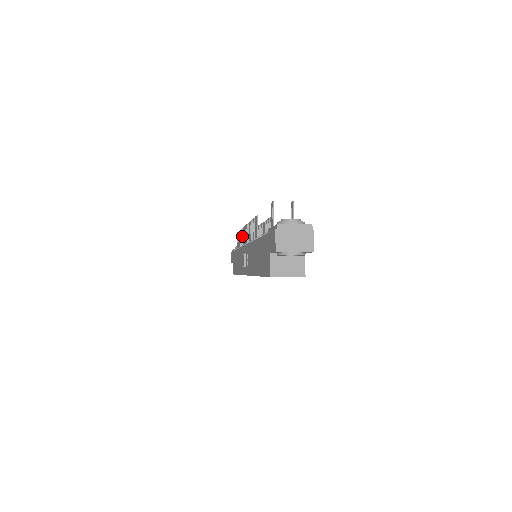
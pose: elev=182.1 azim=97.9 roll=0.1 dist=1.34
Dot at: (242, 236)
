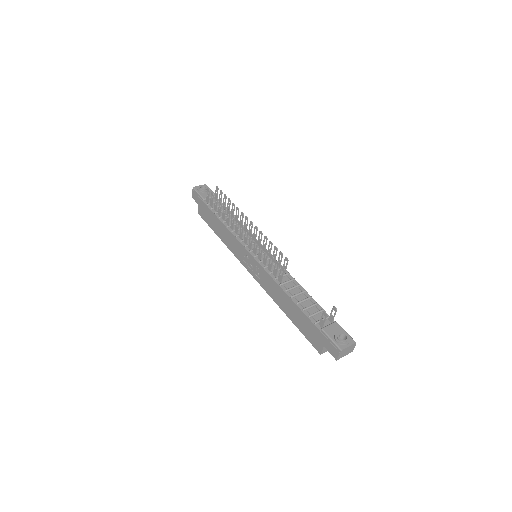
Dot at: (229, 217)
